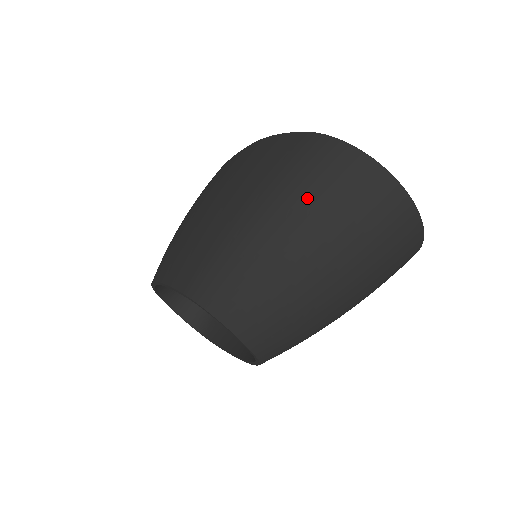
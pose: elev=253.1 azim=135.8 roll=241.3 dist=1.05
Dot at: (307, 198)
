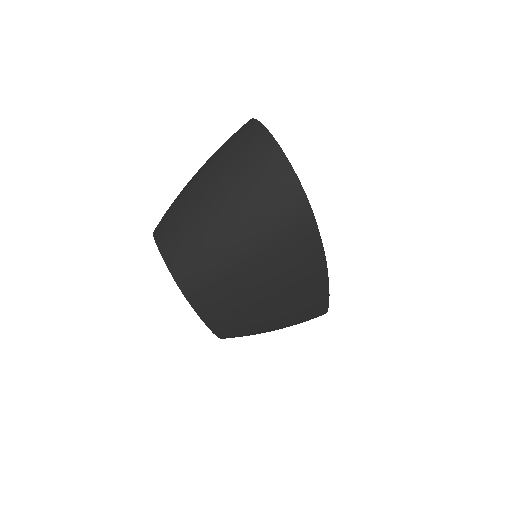
Dot at: (220, 154)
